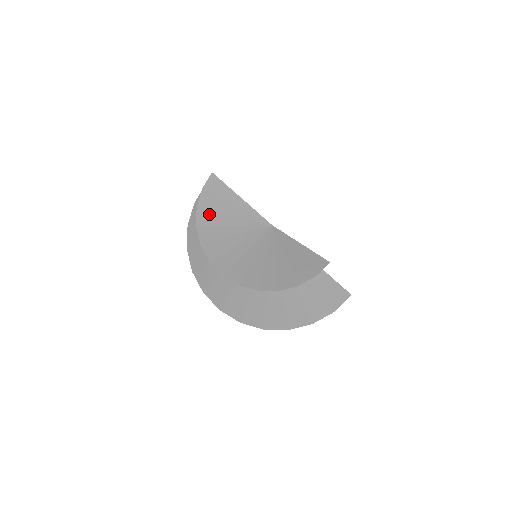
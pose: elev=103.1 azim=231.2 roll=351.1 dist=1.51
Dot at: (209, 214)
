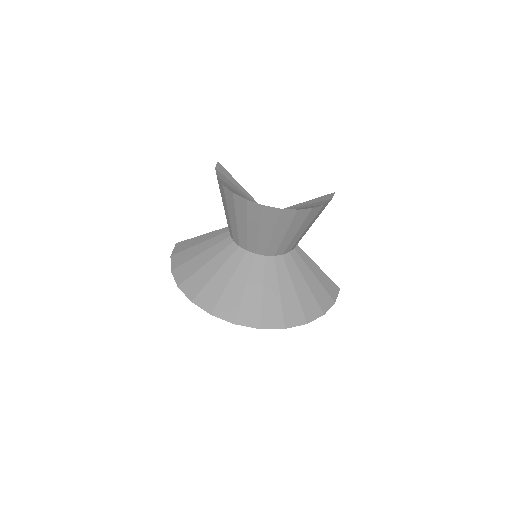
Dot at: (226, 184)
